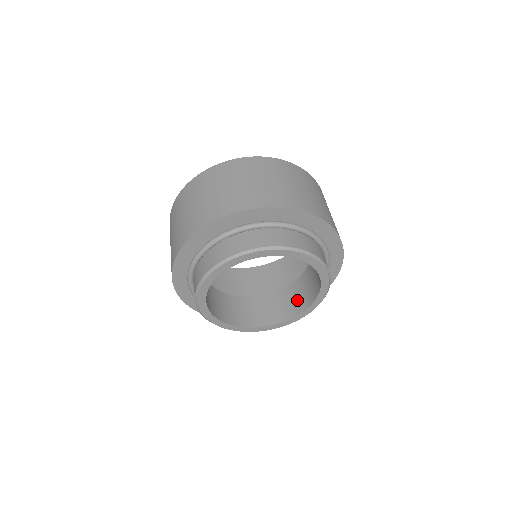
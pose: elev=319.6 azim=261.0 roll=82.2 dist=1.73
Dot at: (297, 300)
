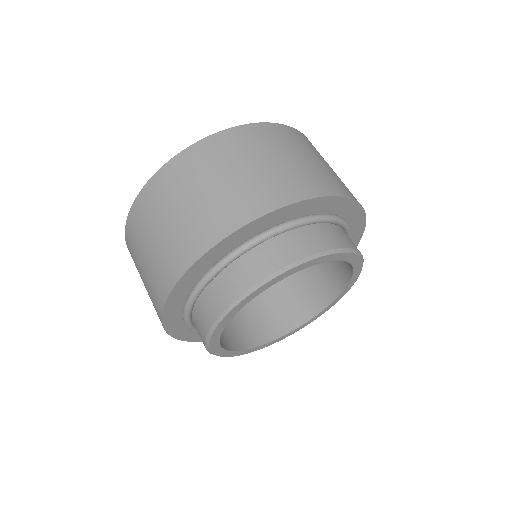
Dot at: (330, 276)
